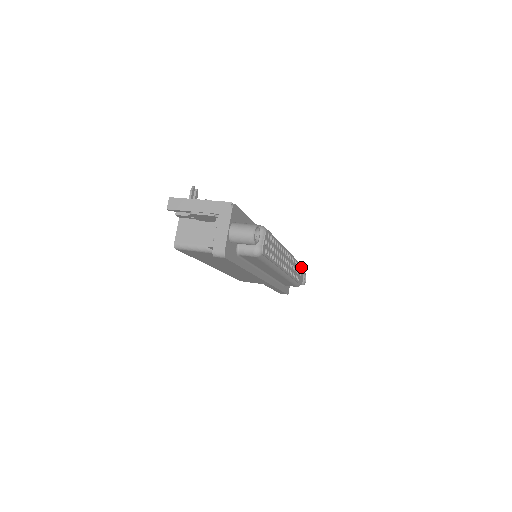
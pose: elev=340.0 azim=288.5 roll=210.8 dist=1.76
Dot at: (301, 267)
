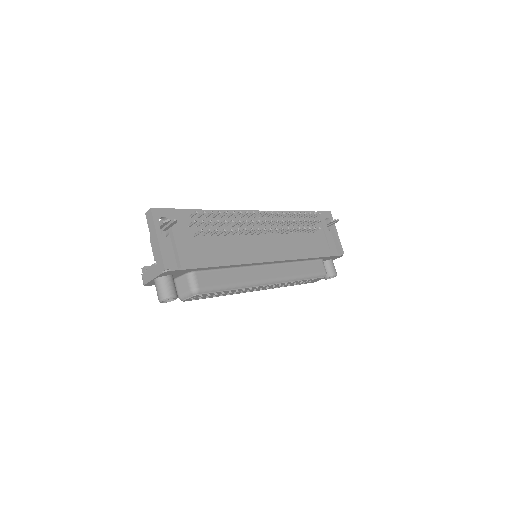
Dot at: (316, 278)
